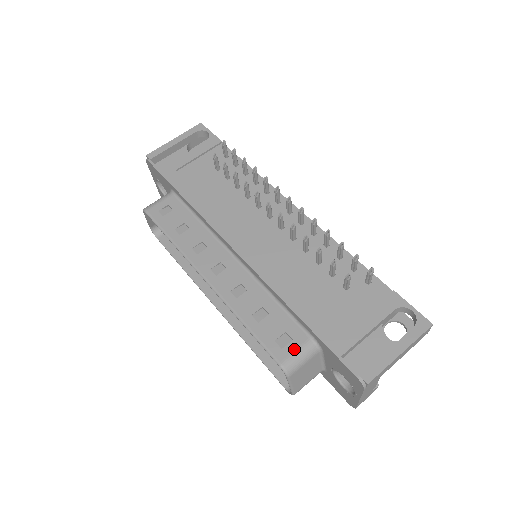
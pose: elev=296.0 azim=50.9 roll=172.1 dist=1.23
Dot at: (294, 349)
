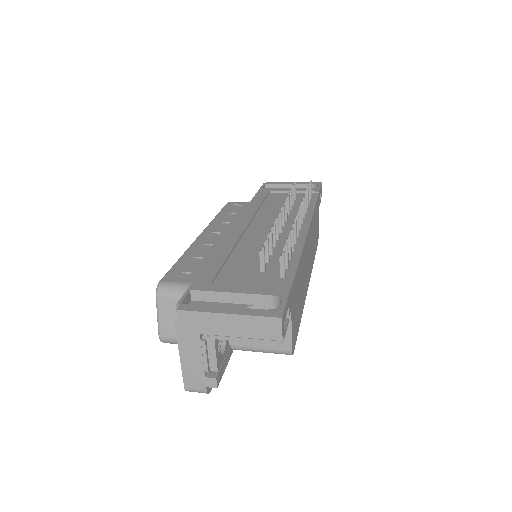
Dot at: (180, 281)
